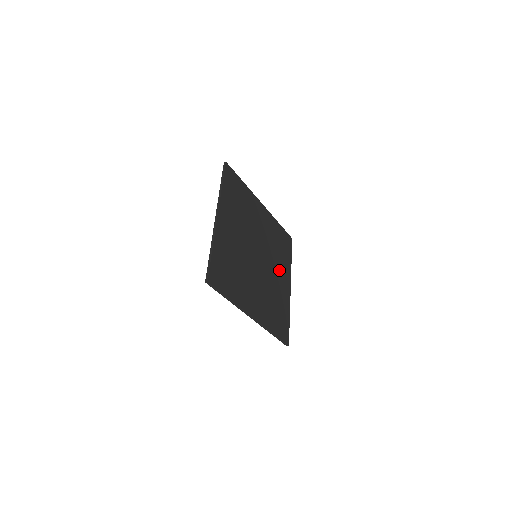
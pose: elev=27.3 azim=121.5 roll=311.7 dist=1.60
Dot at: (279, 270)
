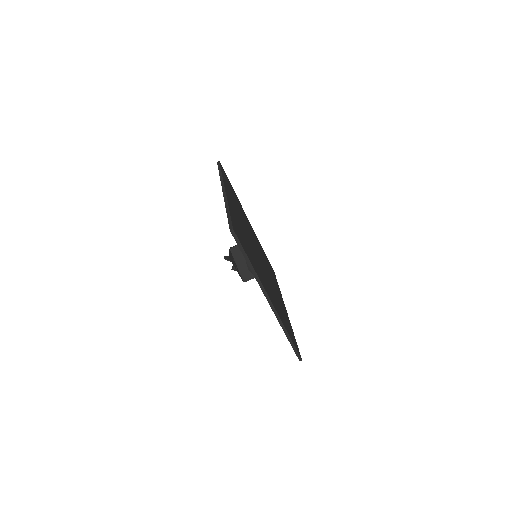
Dot at: (274, 285)
